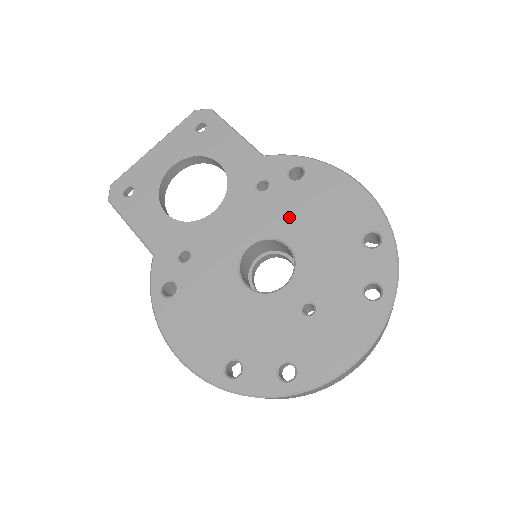
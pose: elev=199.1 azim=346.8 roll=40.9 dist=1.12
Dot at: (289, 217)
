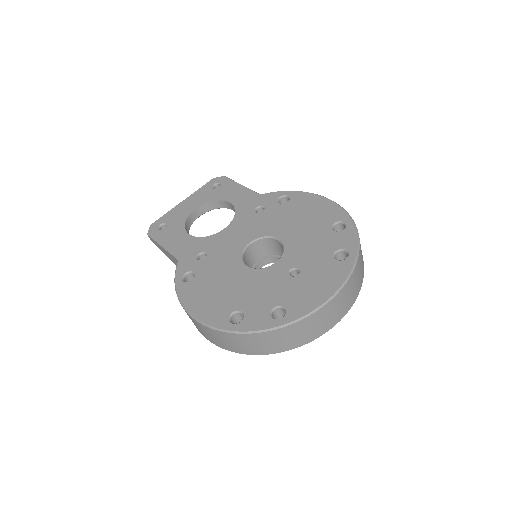
Dot at: (279, 223)
